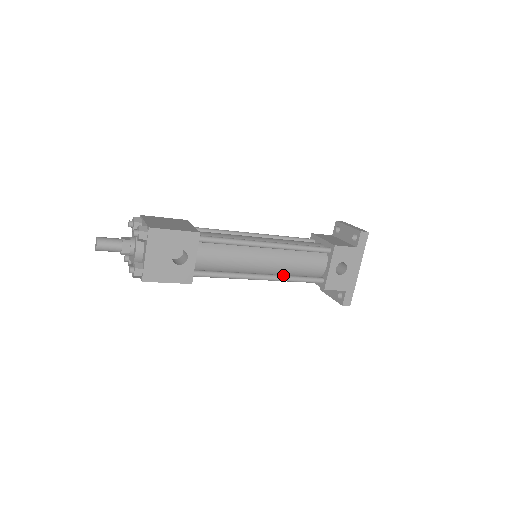
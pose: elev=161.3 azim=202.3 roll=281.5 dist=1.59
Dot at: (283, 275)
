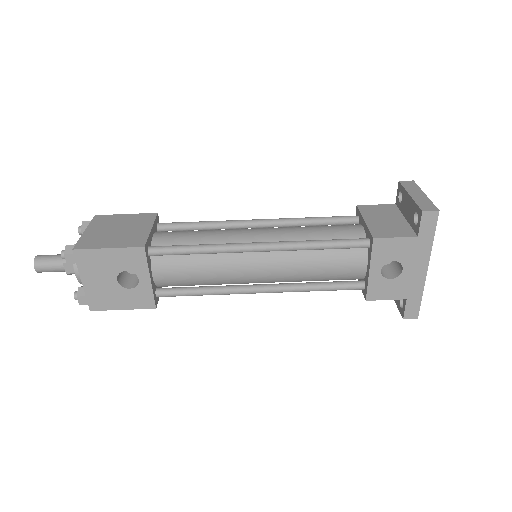
Dot at: (295, 284)
